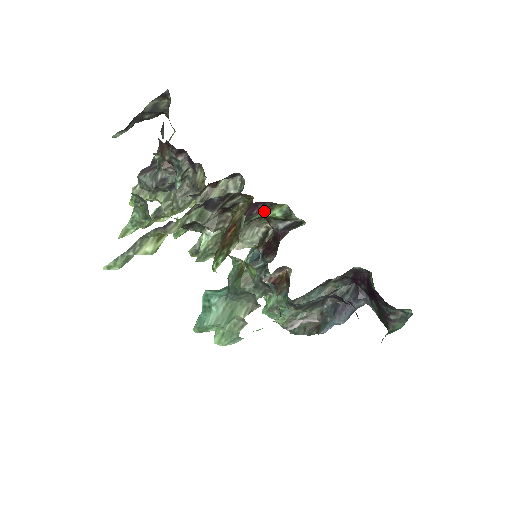
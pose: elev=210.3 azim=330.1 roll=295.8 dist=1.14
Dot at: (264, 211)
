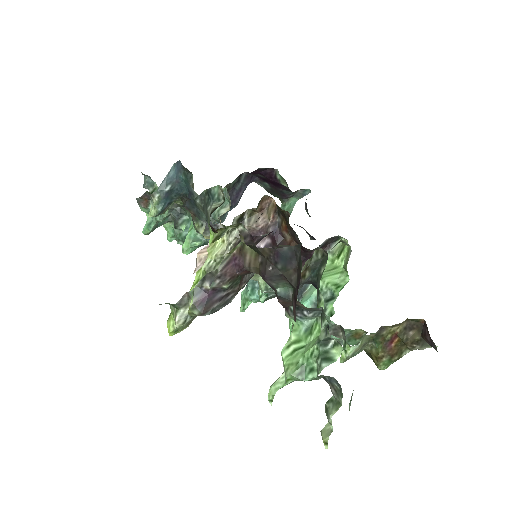
Dot at: occluded
